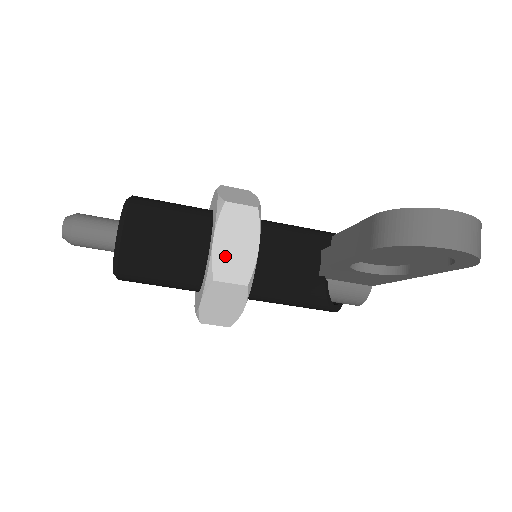
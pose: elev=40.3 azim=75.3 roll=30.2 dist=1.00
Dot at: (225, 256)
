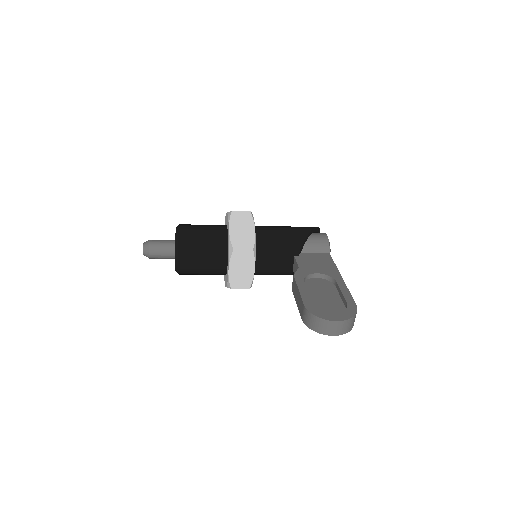
Dot at: (236, 277)
